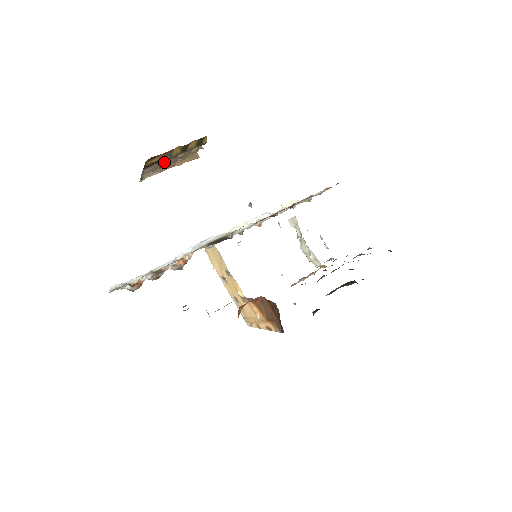
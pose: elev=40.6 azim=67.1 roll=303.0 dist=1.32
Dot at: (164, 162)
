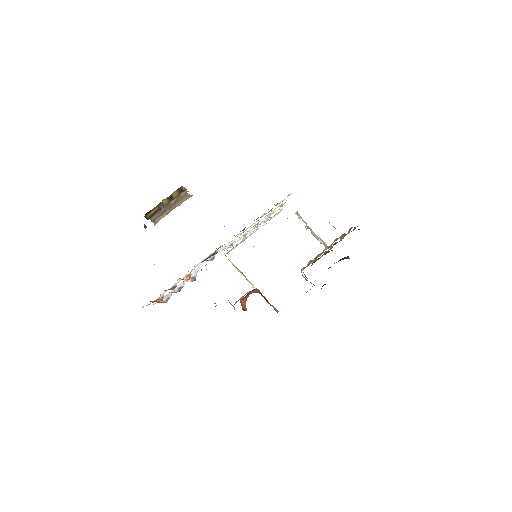
Dot at: (164, 209)
